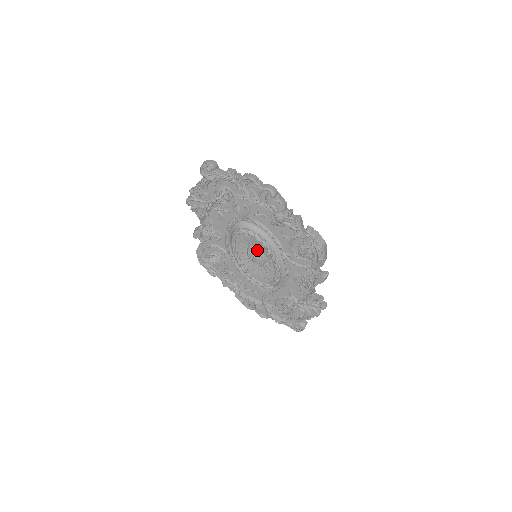
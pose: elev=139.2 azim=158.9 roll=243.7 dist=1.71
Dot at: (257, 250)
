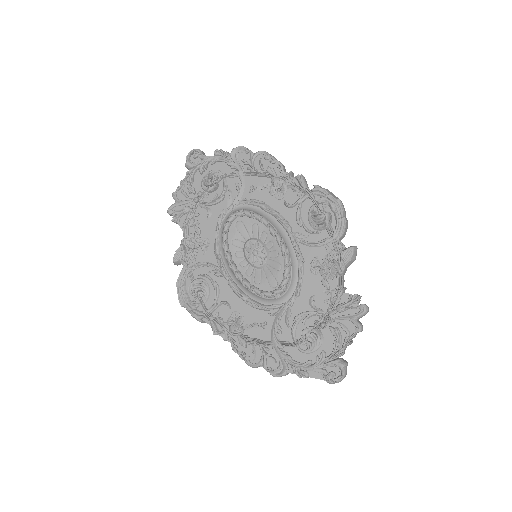
Dot at: (256, 241)
